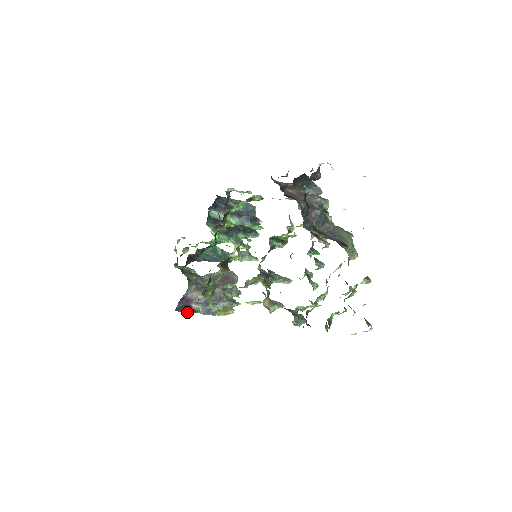
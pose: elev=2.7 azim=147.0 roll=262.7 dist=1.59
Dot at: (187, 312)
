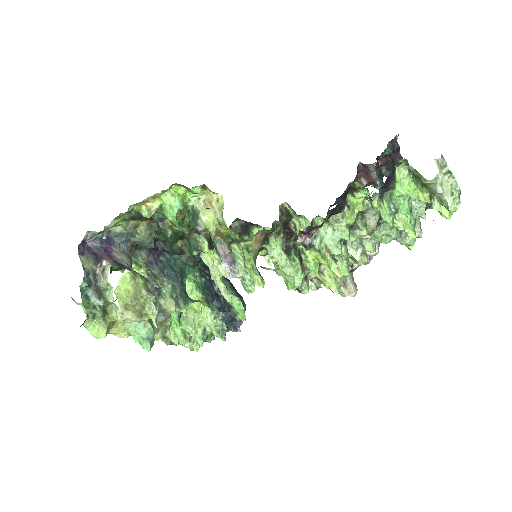
Dot at: (104, 238)
